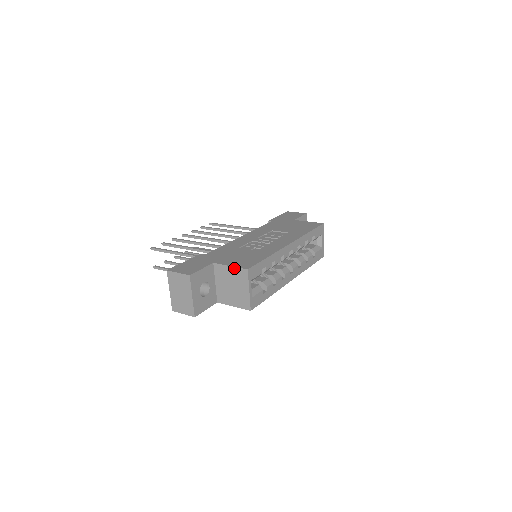
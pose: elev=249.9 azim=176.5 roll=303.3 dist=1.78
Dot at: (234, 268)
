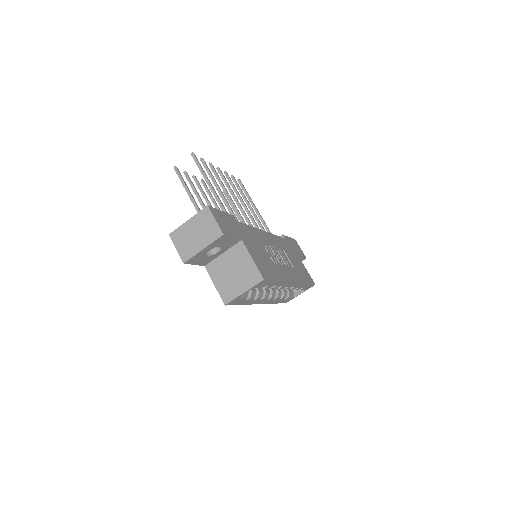
Dot at: (254, 265)
